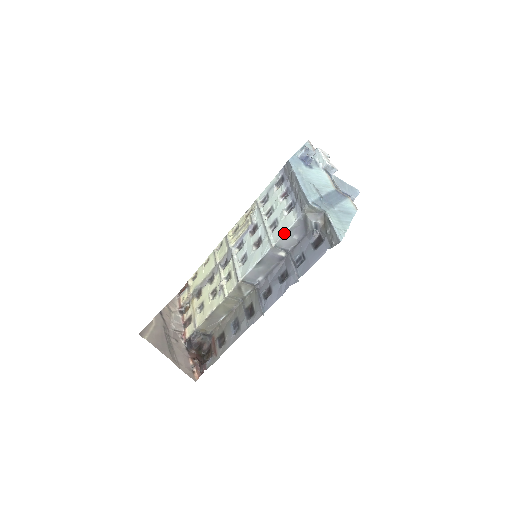
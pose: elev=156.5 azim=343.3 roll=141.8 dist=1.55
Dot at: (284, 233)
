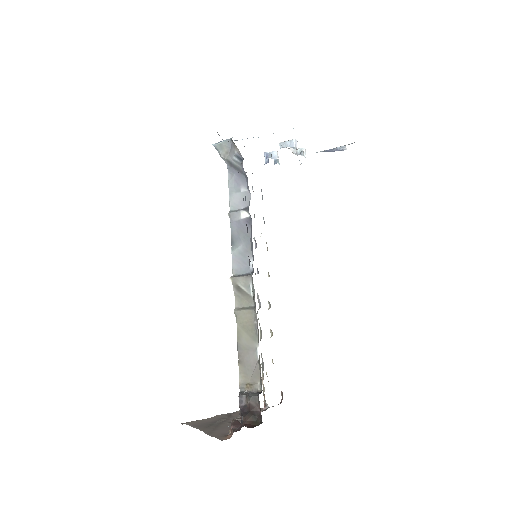
Dot at: (229, 194)
